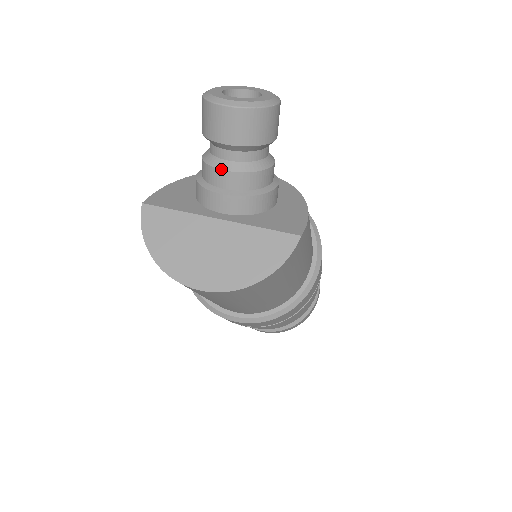
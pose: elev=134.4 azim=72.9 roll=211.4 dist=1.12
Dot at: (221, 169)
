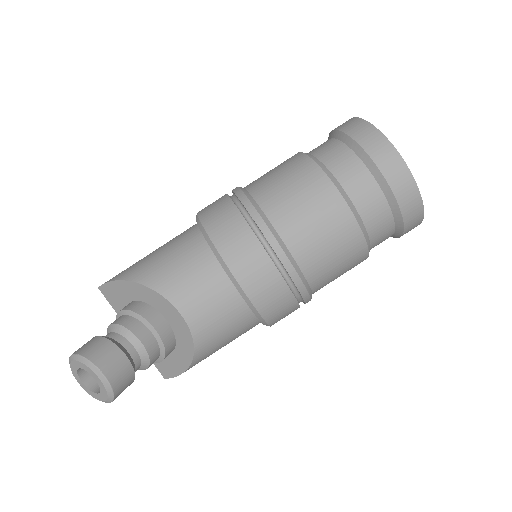
Dot at: occluded
